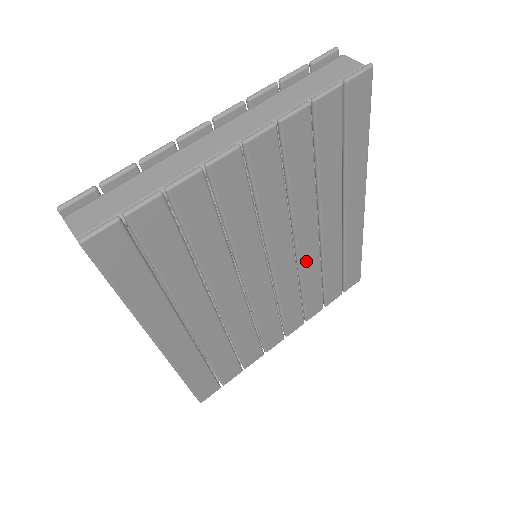
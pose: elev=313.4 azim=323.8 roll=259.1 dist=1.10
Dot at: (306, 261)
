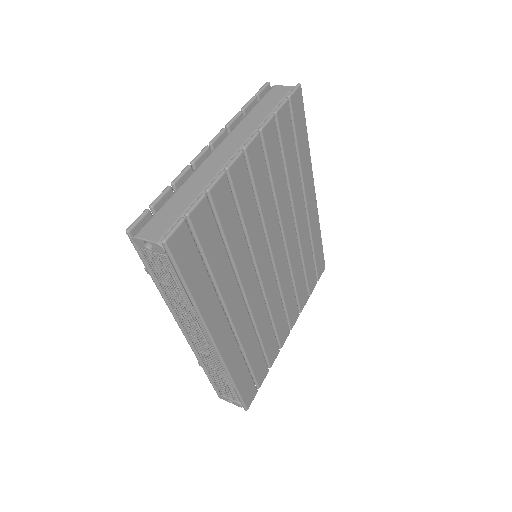
Dot at: (292, 251)
